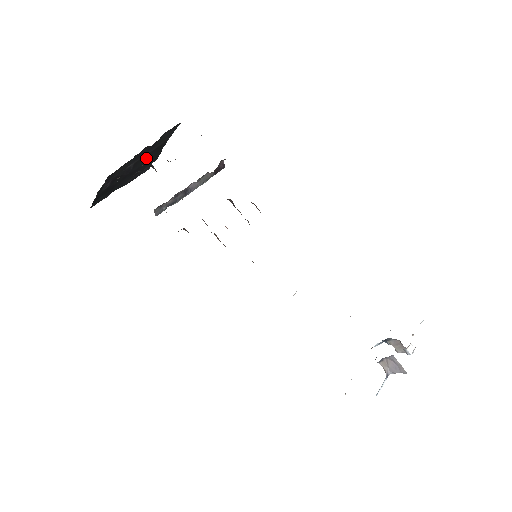
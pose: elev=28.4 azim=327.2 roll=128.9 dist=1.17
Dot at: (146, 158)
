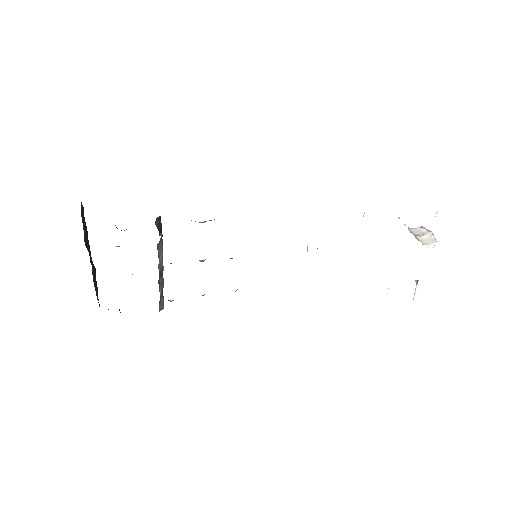
Dot at: (88, 243)
